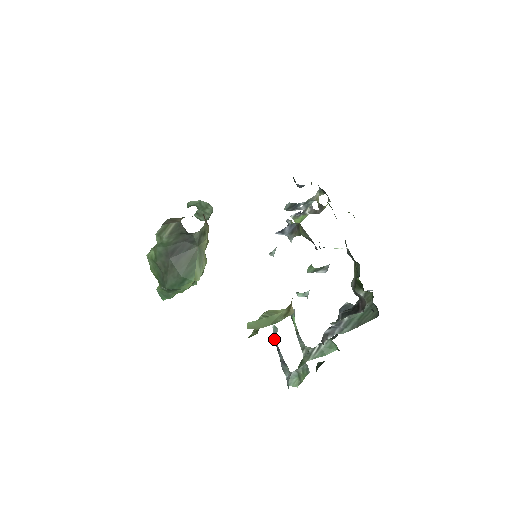
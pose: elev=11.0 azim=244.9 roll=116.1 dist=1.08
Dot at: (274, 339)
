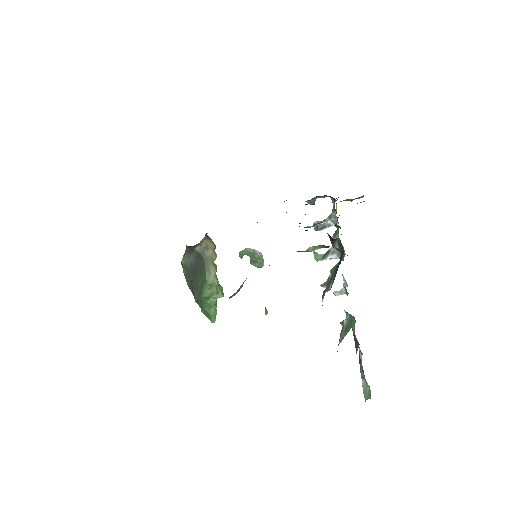
Dot at: occluded
